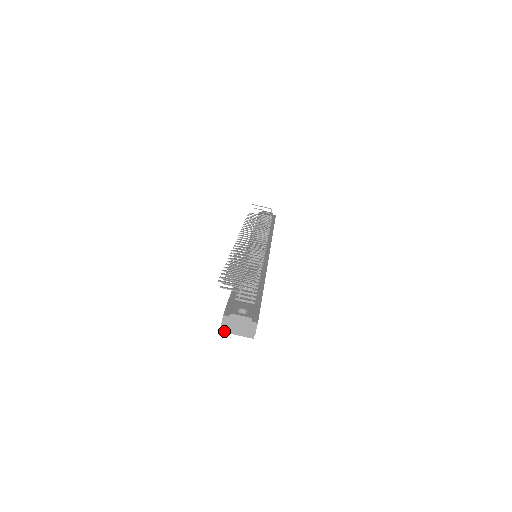
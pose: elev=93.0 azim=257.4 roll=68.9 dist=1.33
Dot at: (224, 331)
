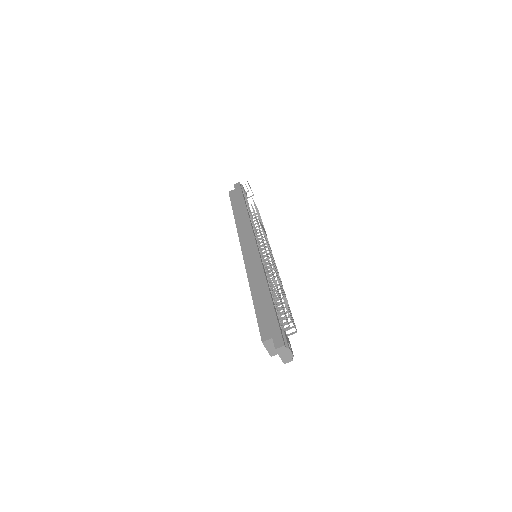
Dot at: (263, 343)
